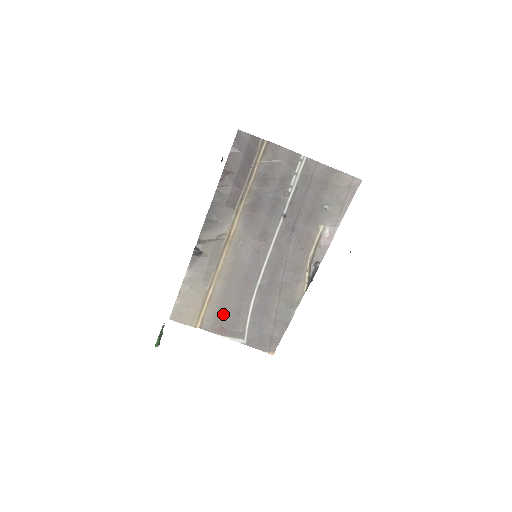
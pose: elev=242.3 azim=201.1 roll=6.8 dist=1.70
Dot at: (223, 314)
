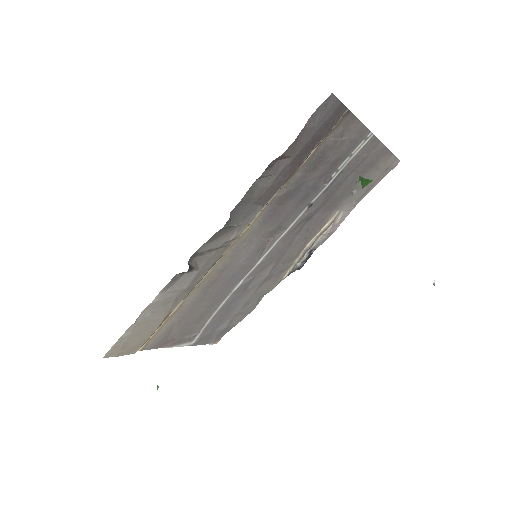
Dot at: (180, 326)
